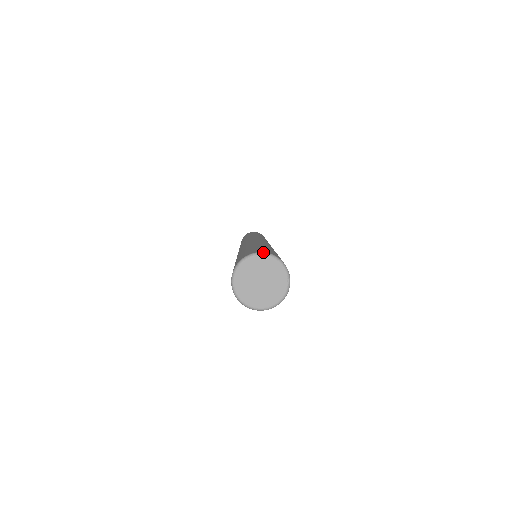
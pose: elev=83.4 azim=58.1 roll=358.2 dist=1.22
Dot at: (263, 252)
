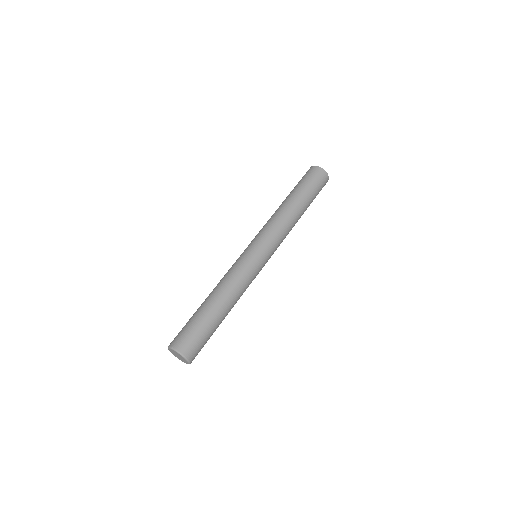
Dot at: (177, 351)
